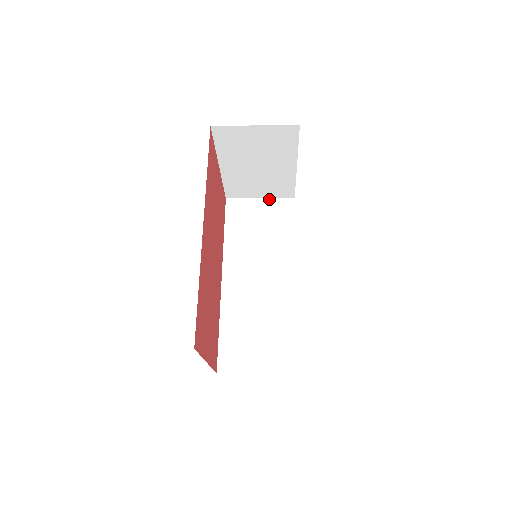
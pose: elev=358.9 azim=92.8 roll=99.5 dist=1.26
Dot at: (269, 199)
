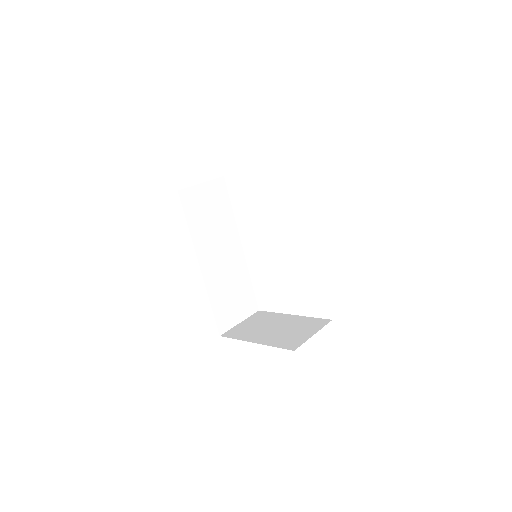
Dot at: (208, 182)
